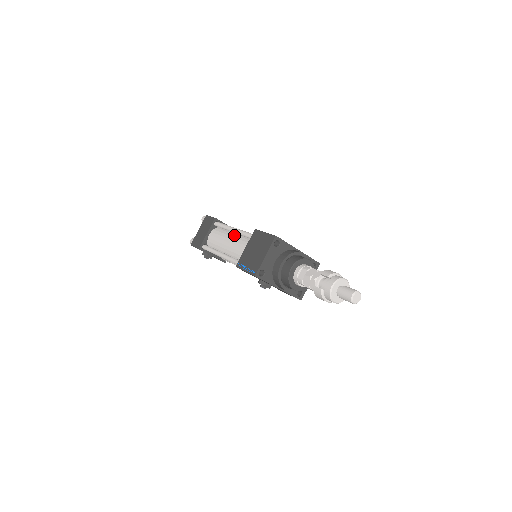
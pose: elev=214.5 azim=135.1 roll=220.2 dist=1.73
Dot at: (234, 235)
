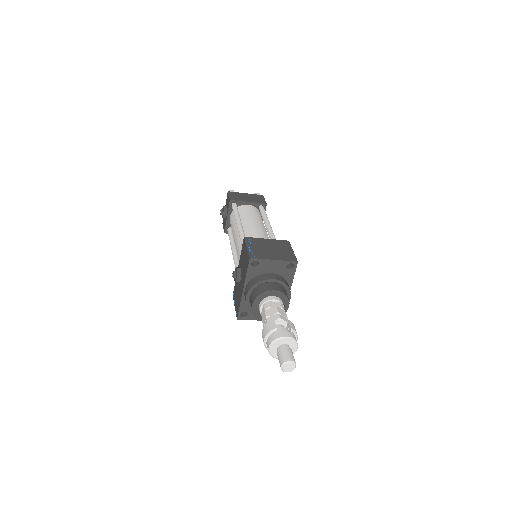
Dot at: (264, 227)
